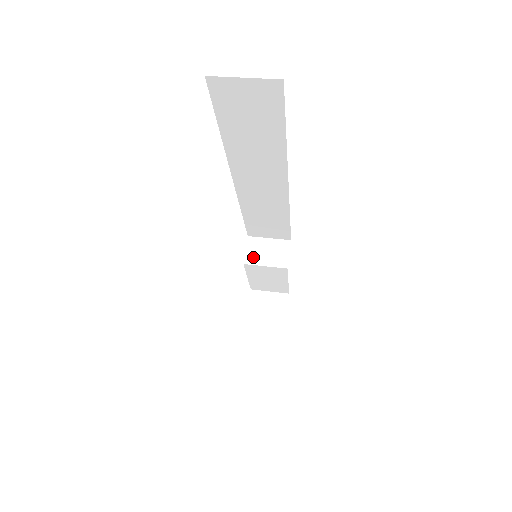
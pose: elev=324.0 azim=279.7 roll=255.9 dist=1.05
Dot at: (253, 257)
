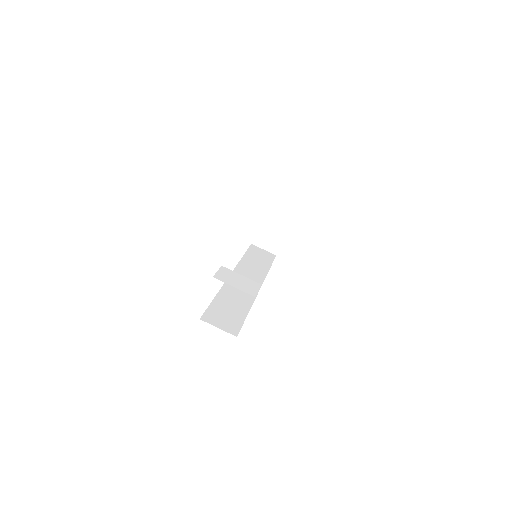
Dot at: (264, 219)
